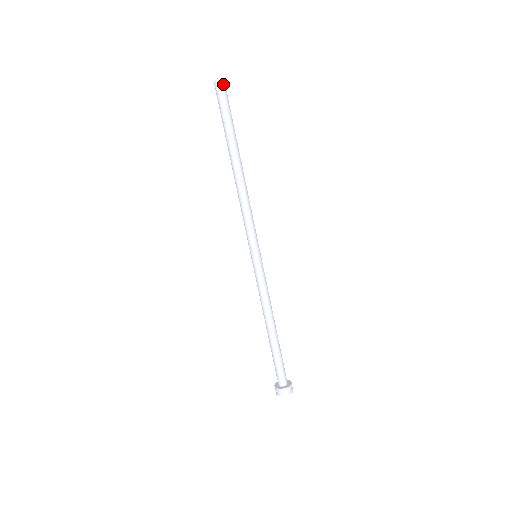
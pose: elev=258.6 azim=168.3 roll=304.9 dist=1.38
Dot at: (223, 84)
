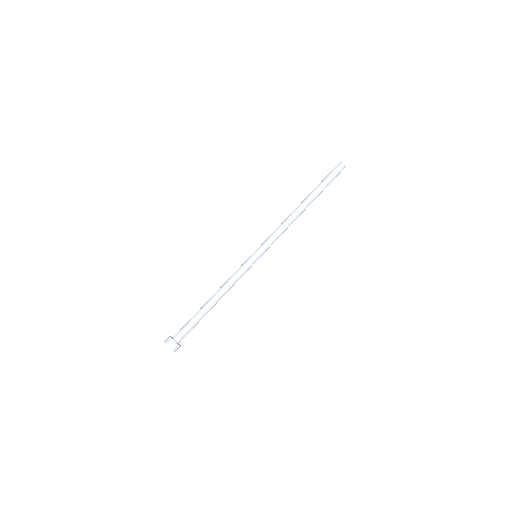
Dot at: (342, 165)
